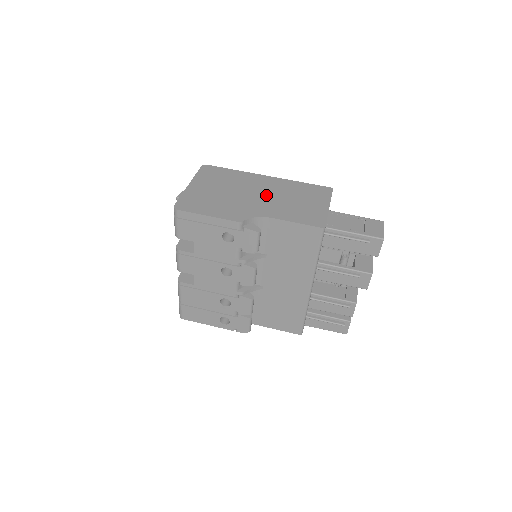
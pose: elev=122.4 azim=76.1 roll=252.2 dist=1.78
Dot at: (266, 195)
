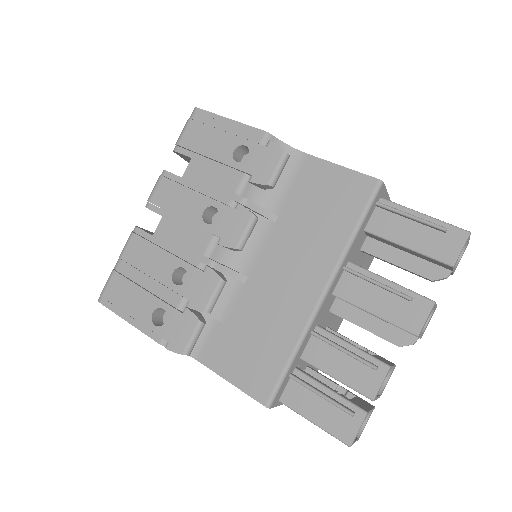
Dot at: occluded
